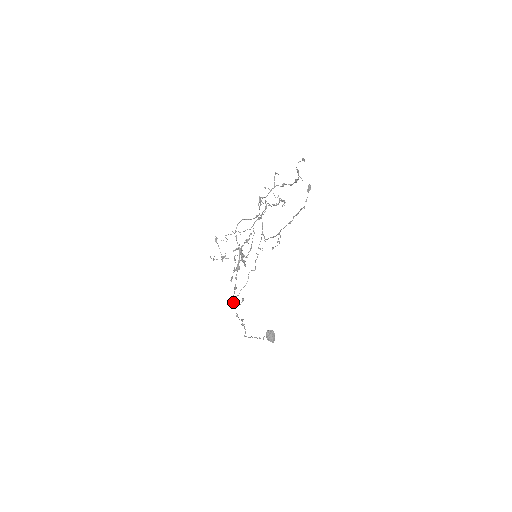
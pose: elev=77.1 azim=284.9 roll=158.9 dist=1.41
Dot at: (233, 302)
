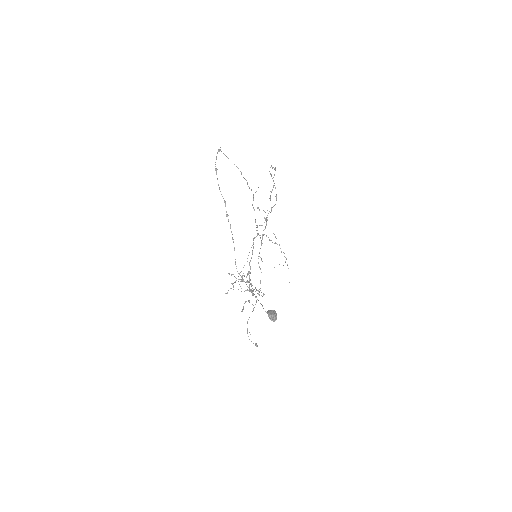
Dot at: (215, 170)
